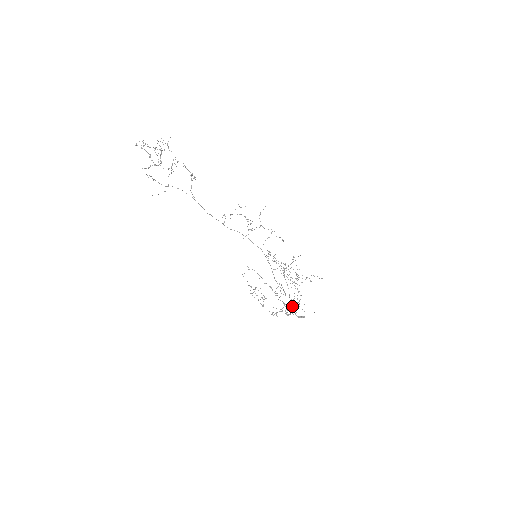
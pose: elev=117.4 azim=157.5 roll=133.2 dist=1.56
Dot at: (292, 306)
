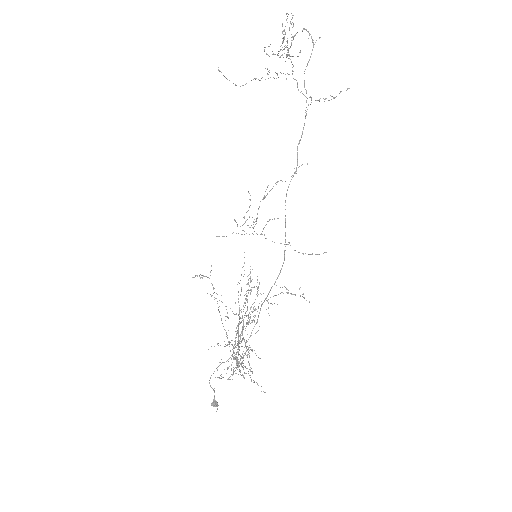
Dot at: occluded
